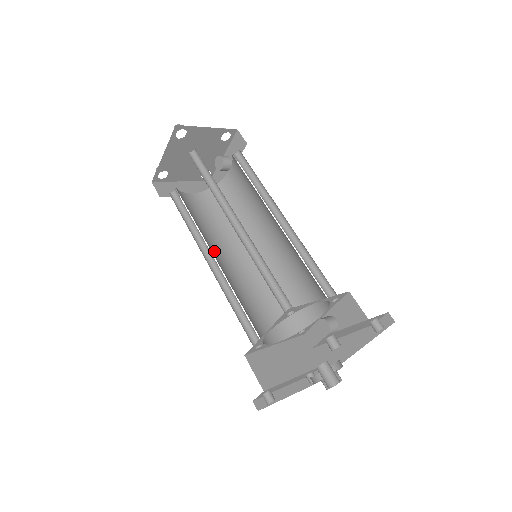
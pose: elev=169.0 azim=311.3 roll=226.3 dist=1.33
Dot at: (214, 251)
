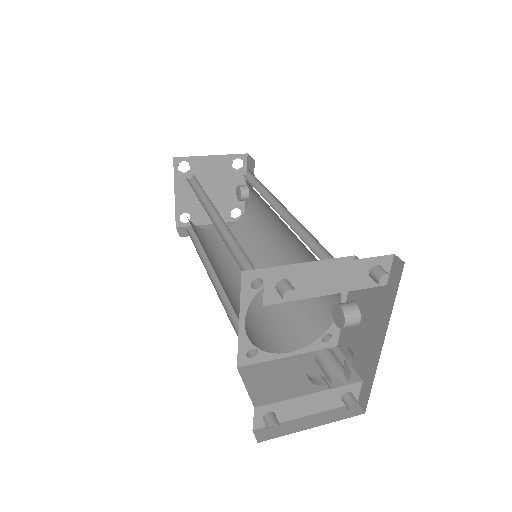
Dot at: (223, 270)
